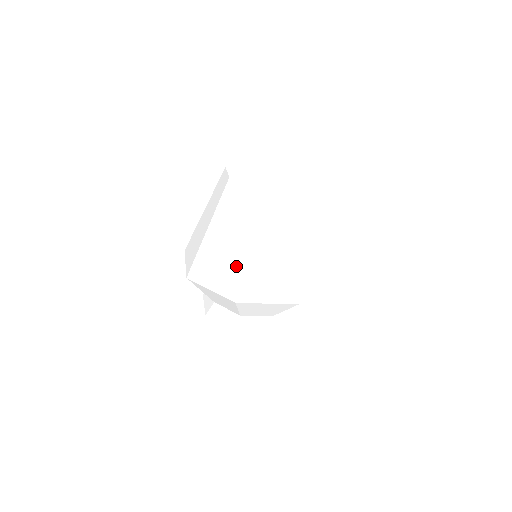
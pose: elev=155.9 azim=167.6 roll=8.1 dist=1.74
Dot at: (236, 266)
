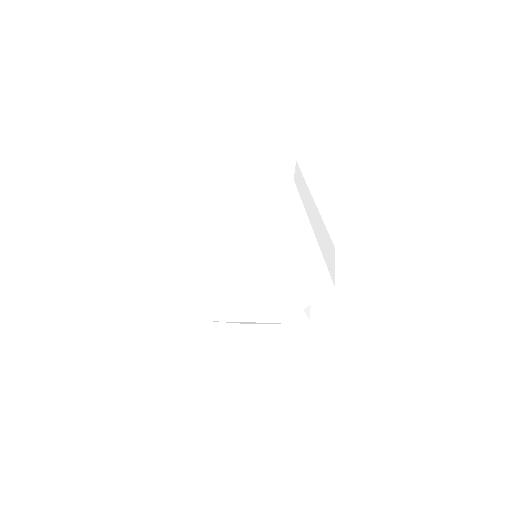
Dot at: (267, 287)
